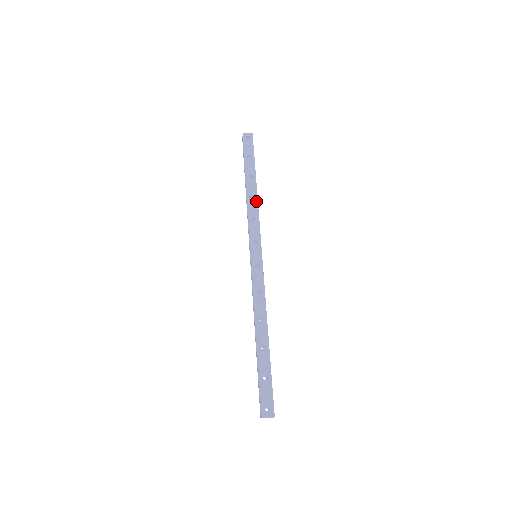
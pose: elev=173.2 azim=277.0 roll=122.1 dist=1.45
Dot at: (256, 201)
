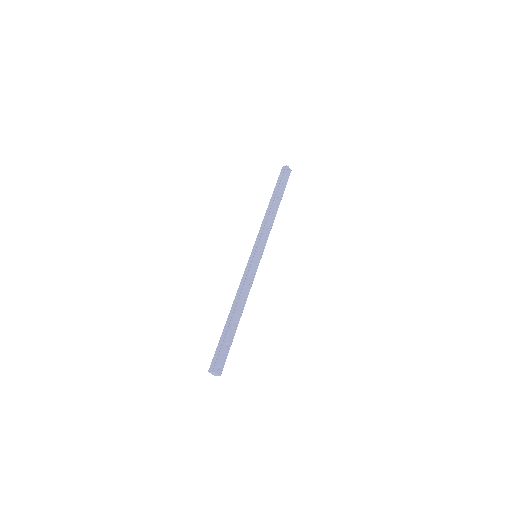
Dot at: (274, 218)
